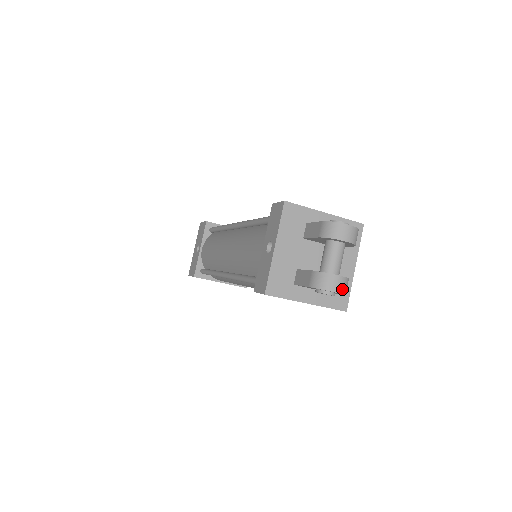
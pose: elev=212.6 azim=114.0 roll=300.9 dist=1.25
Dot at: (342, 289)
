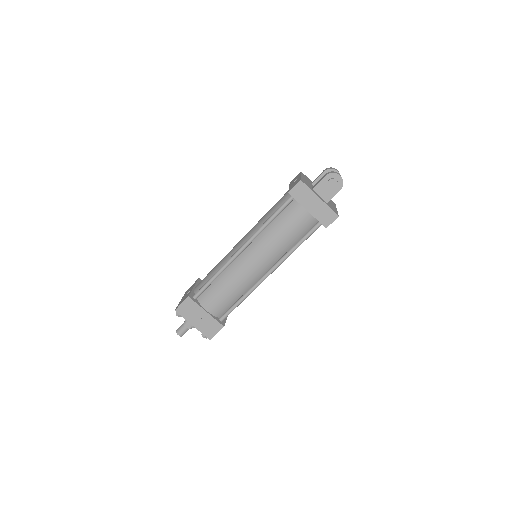
Dot at: occluded
